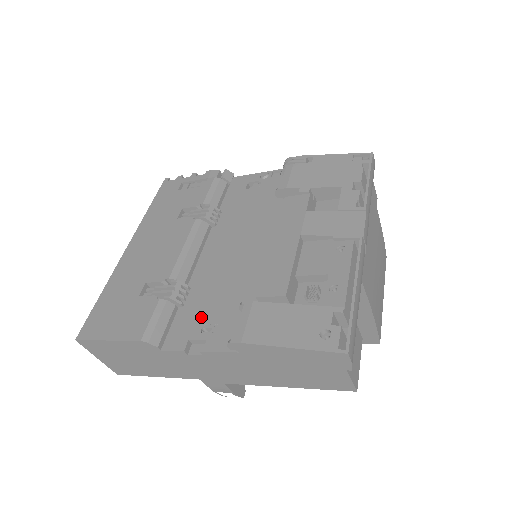
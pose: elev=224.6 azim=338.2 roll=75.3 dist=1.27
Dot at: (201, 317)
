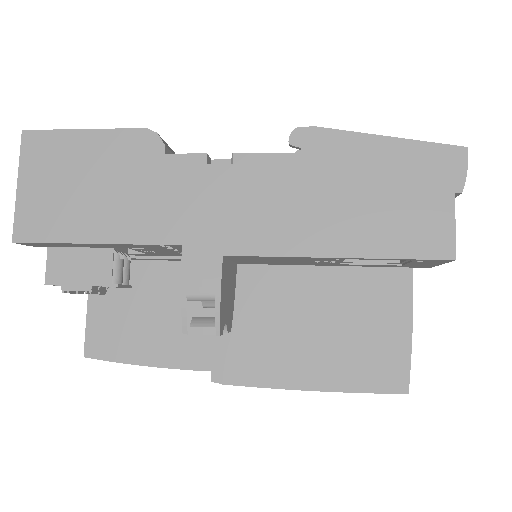
Dot at: occluded
